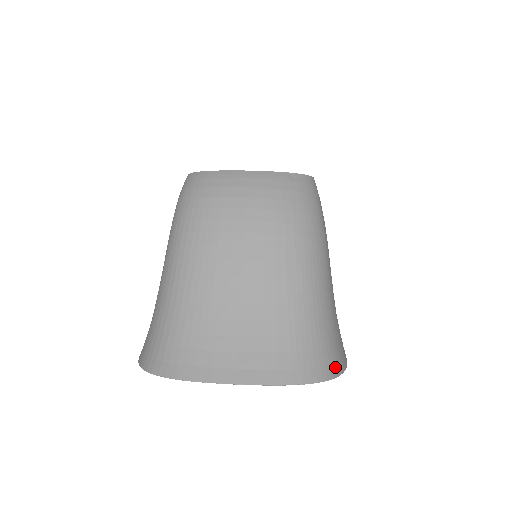
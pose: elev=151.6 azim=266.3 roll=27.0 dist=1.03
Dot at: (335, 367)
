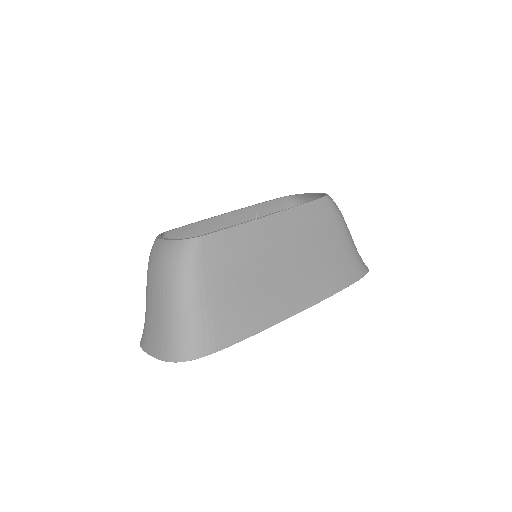
Dot at: (191, 355)
